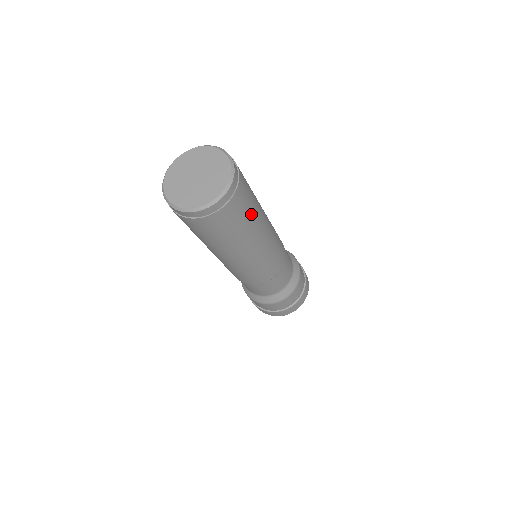
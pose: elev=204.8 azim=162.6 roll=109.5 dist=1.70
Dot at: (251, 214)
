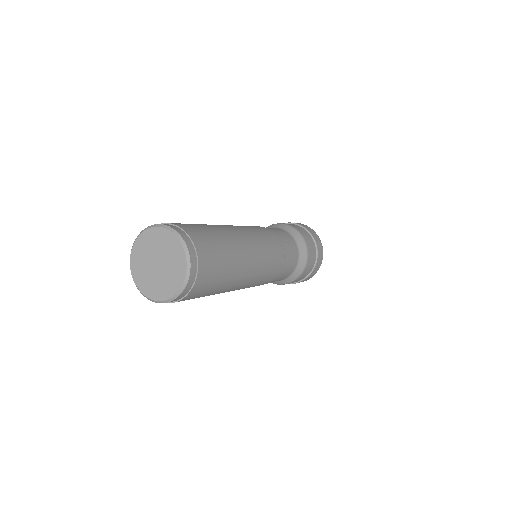
Dot at: (225, 257)
